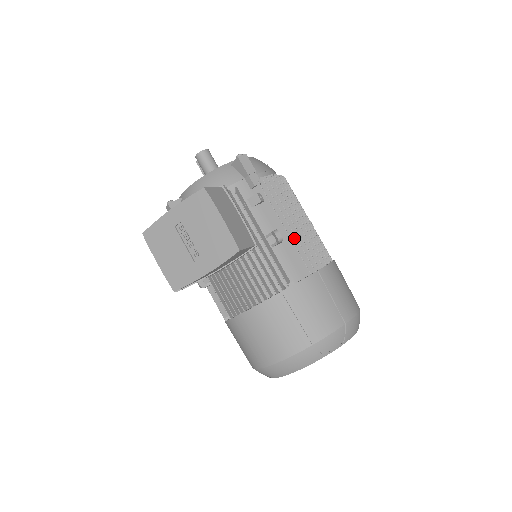
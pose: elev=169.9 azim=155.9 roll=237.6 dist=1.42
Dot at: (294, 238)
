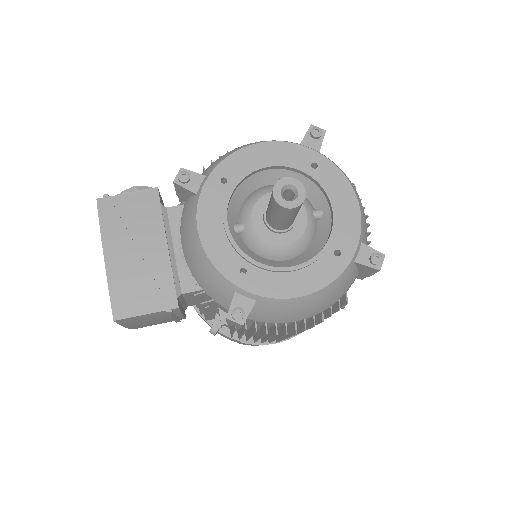
Dot at: (240, 334)
